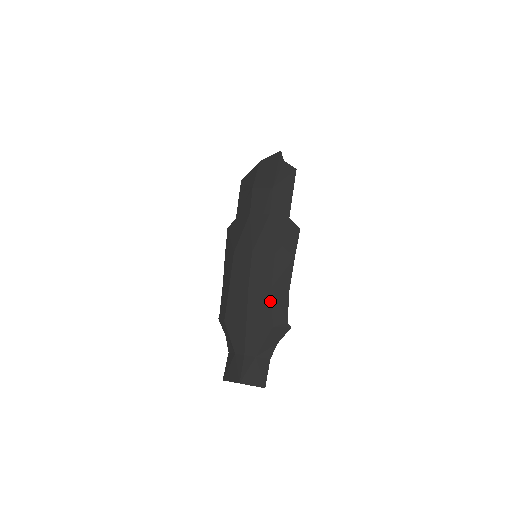
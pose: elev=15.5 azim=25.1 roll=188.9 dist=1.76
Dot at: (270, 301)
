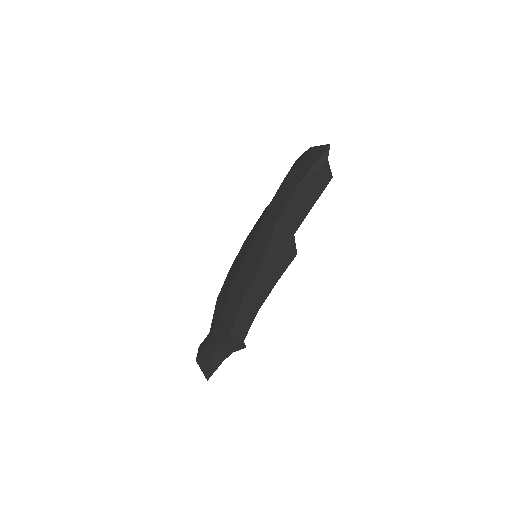
Dot at: (237, 310)
